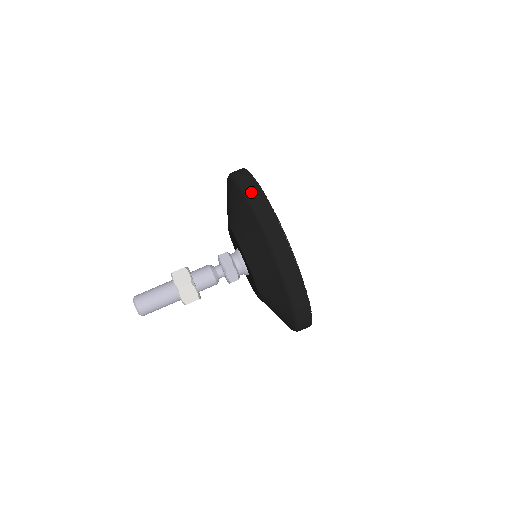
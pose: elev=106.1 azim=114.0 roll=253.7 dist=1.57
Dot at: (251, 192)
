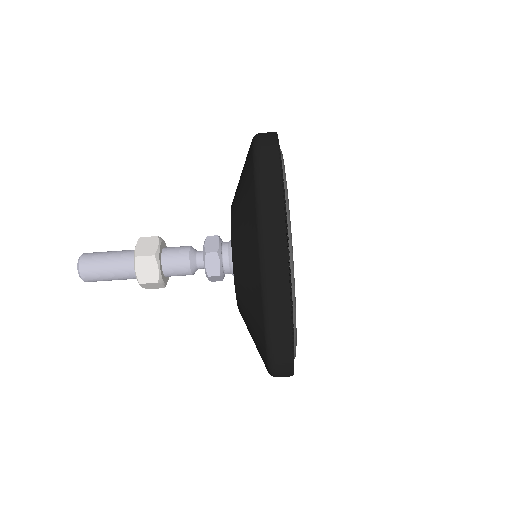
Dot at: (263, 144)
